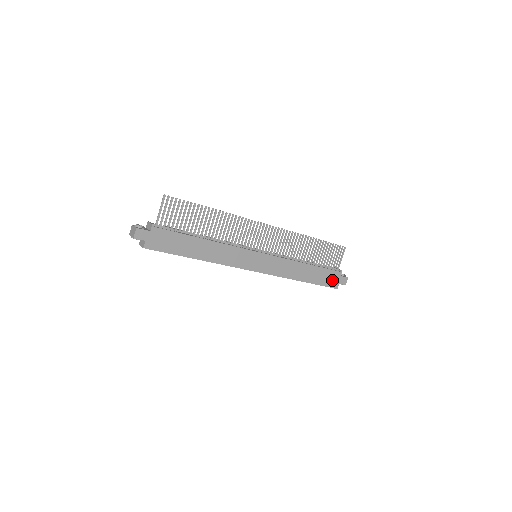
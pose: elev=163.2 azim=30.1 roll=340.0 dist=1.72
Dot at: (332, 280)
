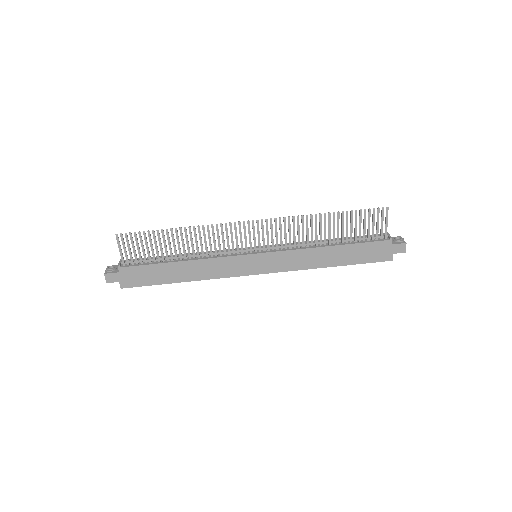
Dot at: (379, 253)
